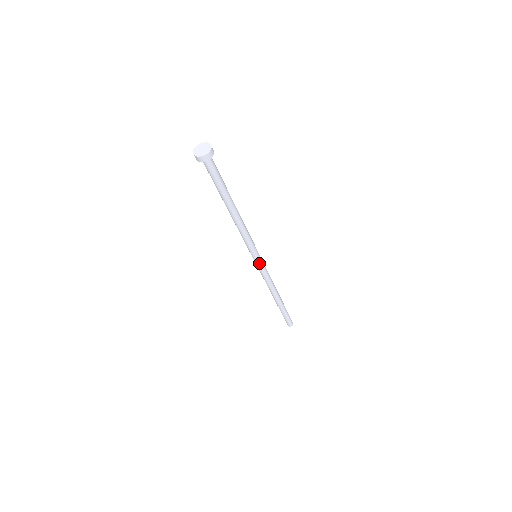
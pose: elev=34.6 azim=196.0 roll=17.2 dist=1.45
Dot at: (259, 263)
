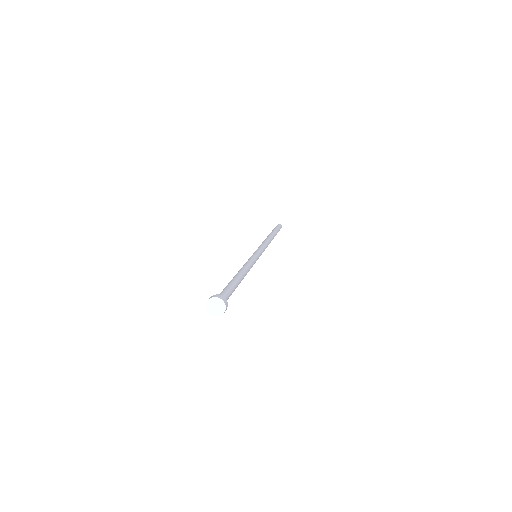
Dot at: occluded
